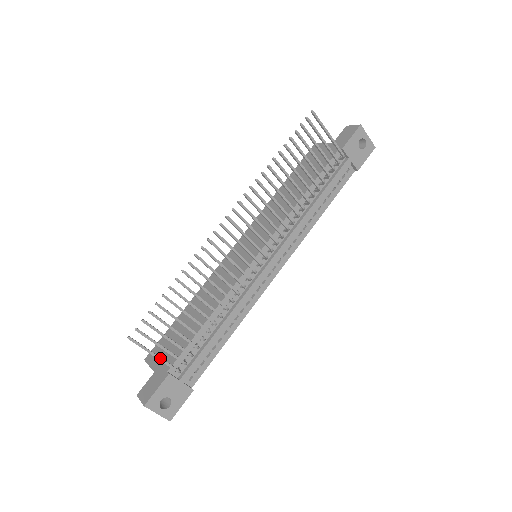
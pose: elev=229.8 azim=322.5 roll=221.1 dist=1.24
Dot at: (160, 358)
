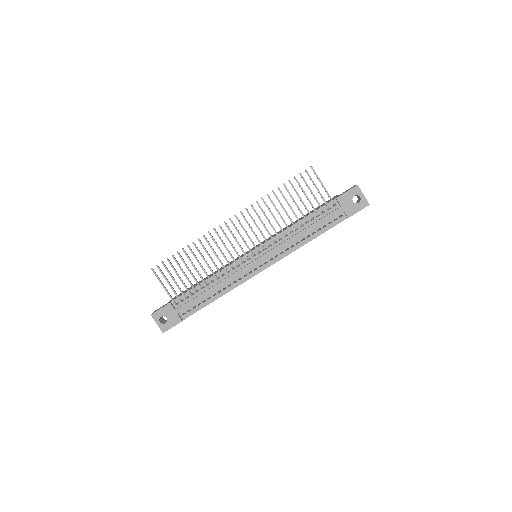
Dot at: (166, 289)
